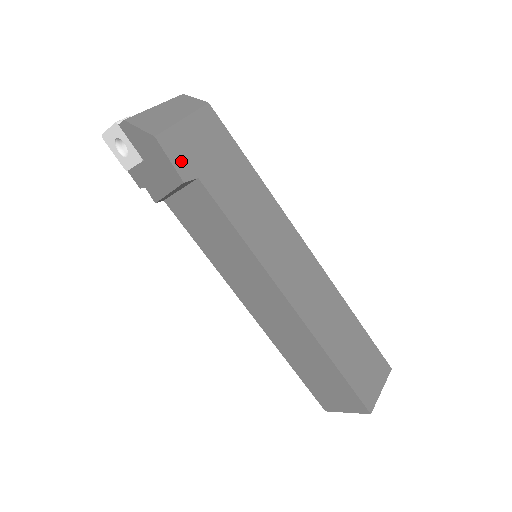
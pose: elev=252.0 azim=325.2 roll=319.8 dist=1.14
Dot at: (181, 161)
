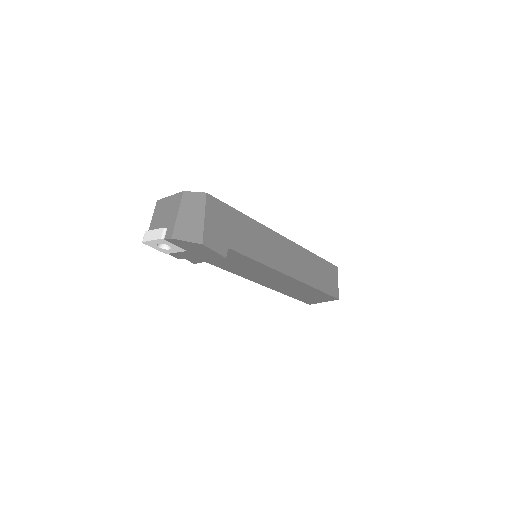
Dot at: (218, 246)
